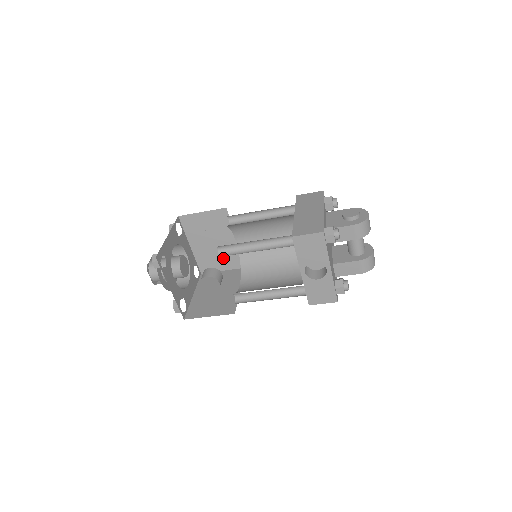
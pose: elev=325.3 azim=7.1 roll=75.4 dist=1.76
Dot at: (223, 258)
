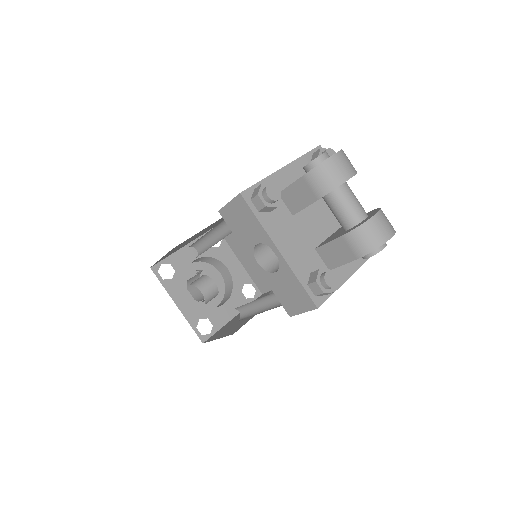
Dot at: occluded
